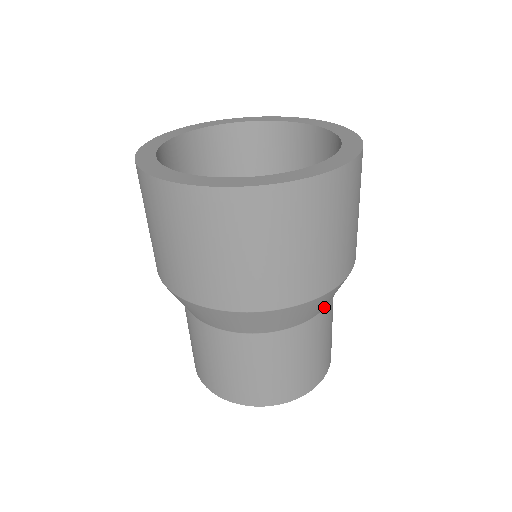
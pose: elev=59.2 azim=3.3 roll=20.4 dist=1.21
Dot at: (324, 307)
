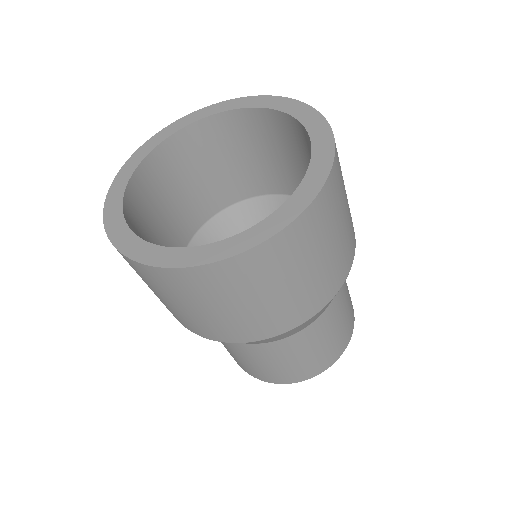
Dot at: occluded
